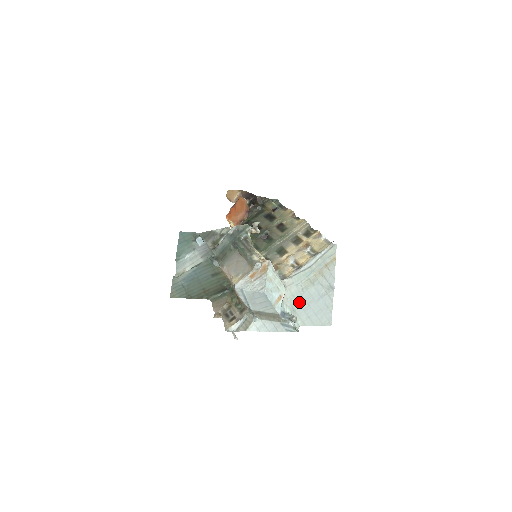
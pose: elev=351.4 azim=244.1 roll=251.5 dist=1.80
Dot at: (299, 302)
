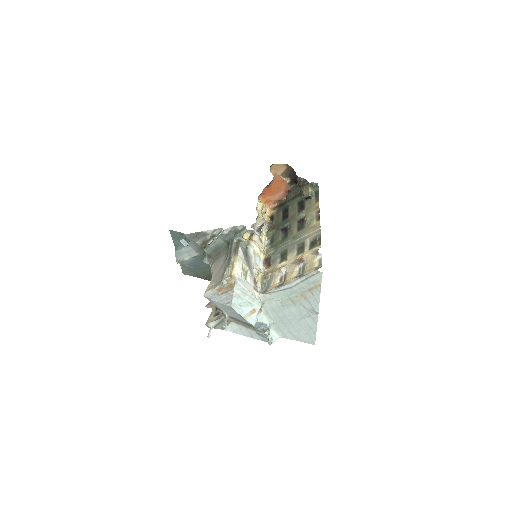
Dot at: (279, 316)
